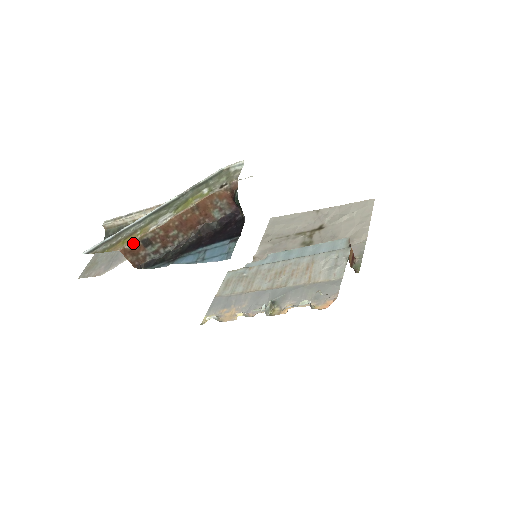
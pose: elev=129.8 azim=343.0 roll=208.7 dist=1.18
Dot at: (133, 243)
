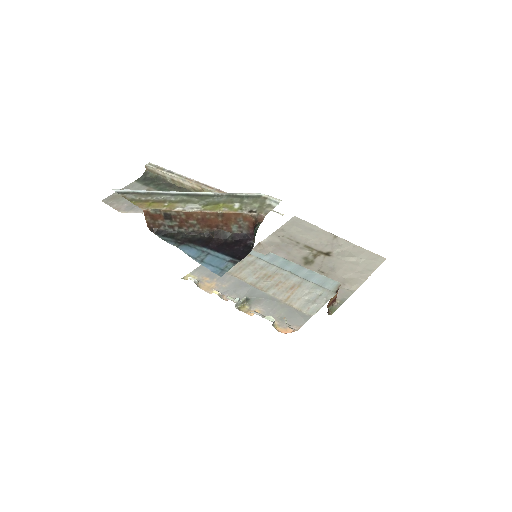
Dot at: (157, 211)
